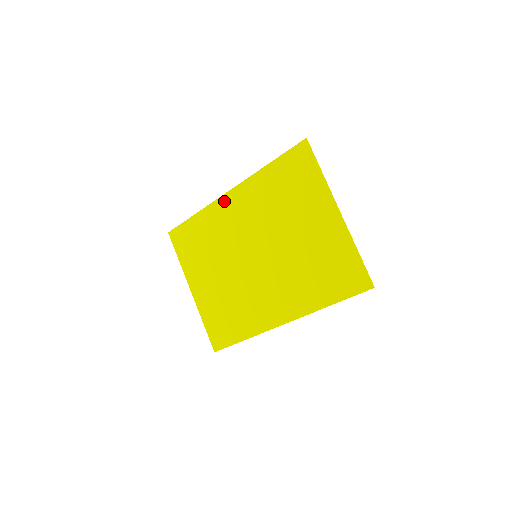
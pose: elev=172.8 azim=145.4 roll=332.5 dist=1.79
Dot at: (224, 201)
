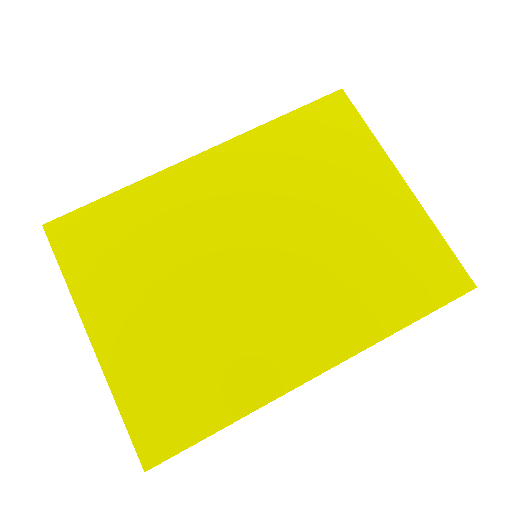
Dot at: (189, 168)
